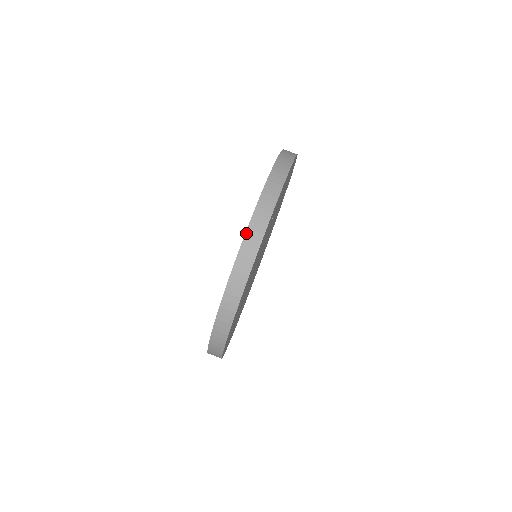
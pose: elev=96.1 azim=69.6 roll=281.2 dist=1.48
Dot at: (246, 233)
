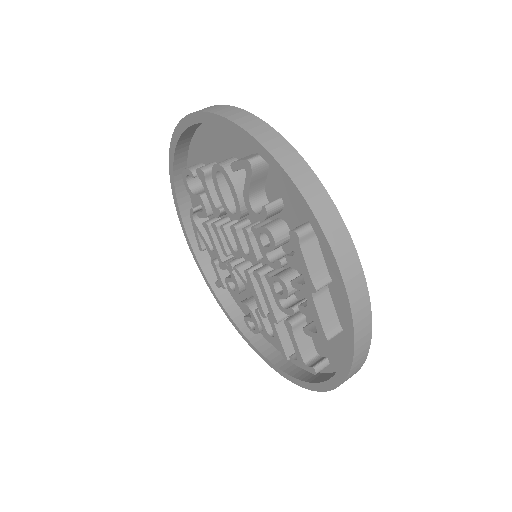
Dot at: (329, 242)
